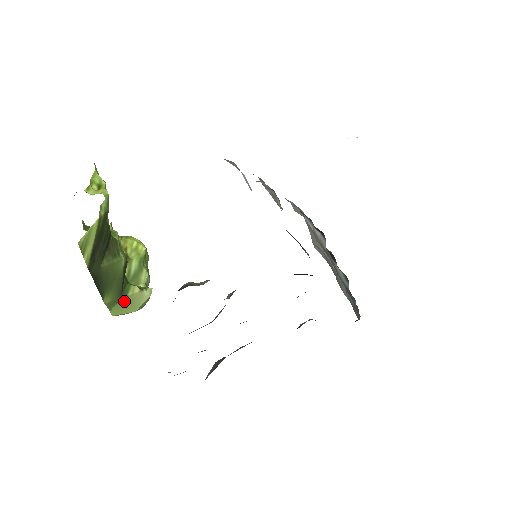
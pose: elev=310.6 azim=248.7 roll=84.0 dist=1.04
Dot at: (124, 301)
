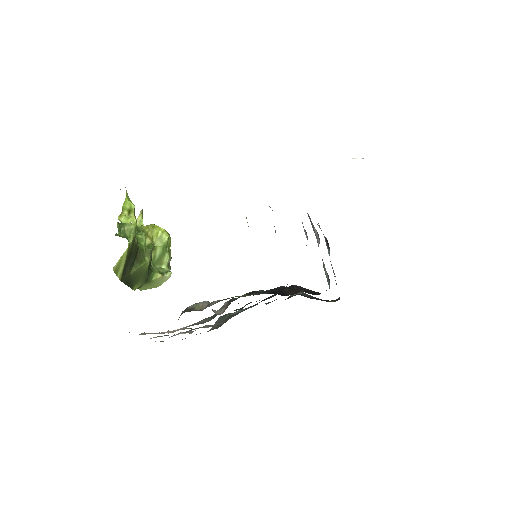
Dot at: (149, 283)
